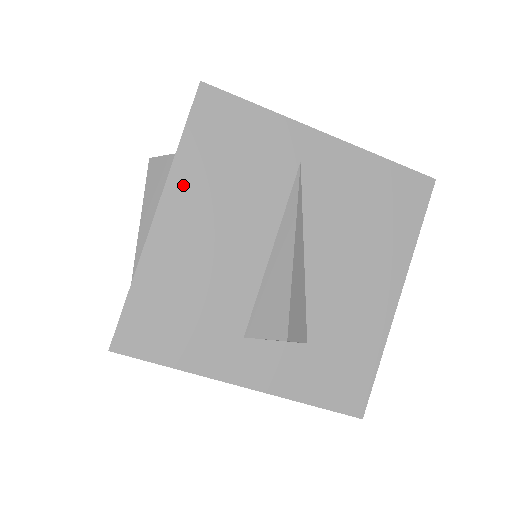
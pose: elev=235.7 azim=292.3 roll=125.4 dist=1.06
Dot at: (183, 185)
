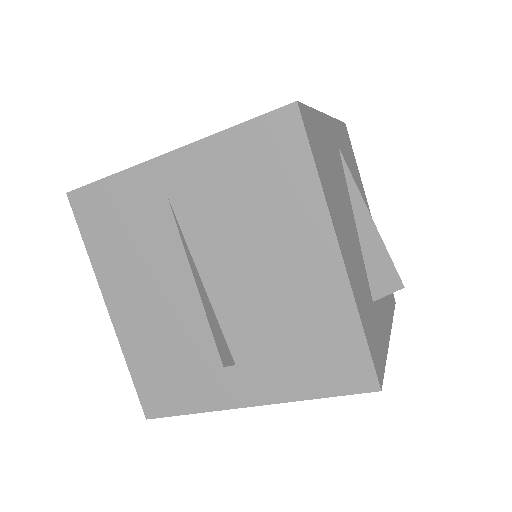
Dot at: (108, 277)
